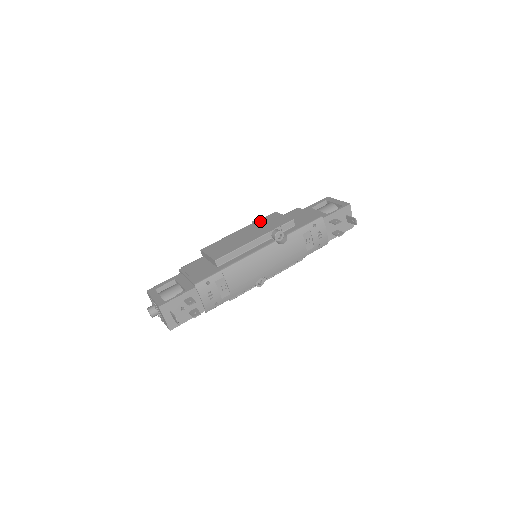
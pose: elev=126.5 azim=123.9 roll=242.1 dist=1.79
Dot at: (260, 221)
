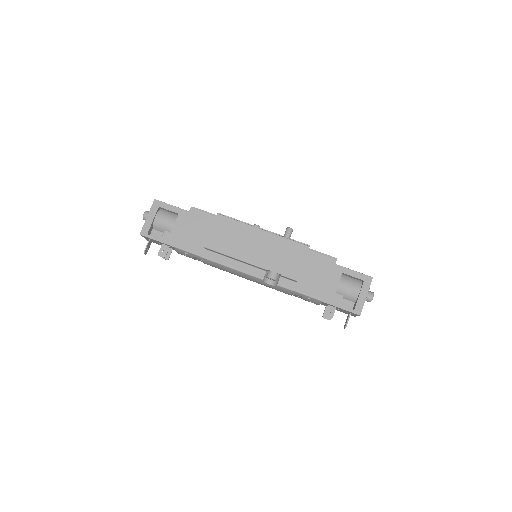
Dot at: (285, 243)
